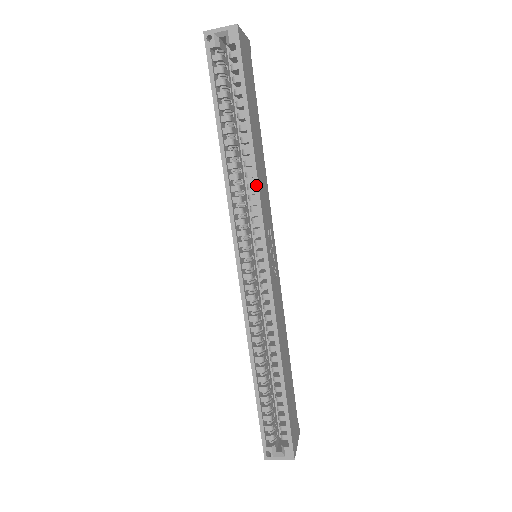
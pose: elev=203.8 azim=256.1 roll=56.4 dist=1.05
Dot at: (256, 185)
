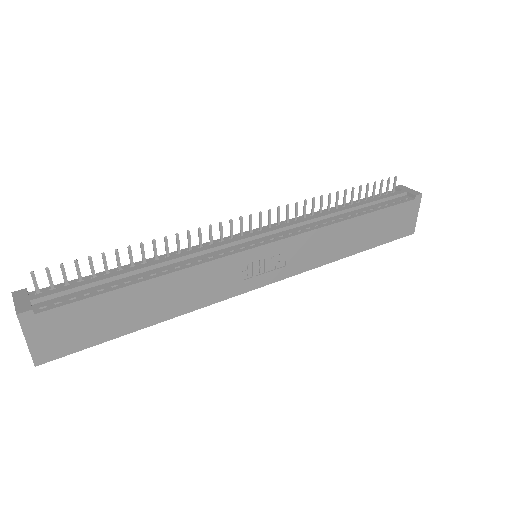
Dot at: (199, 308)
